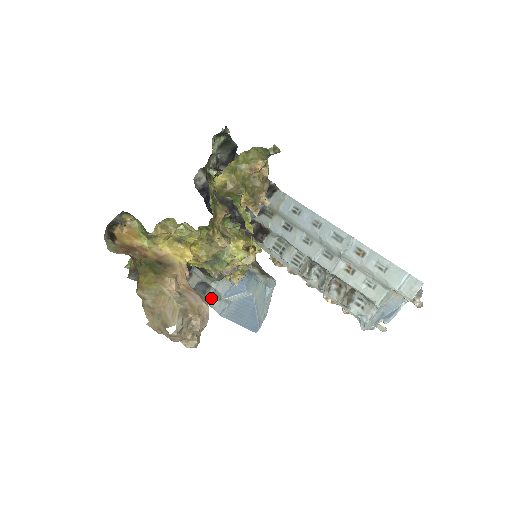
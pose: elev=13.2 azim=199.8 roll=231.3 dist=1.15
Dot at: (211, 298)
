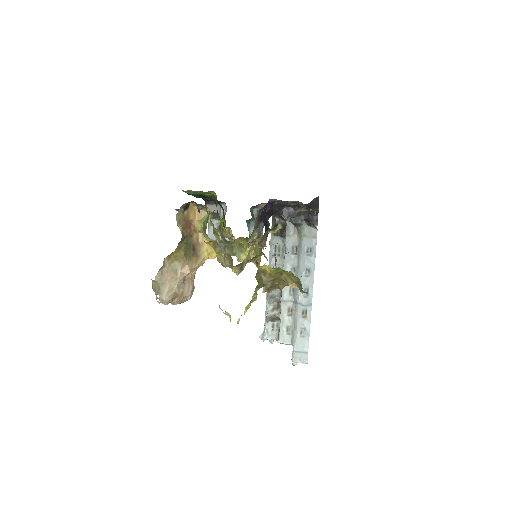
Dot at: (214, 224)
